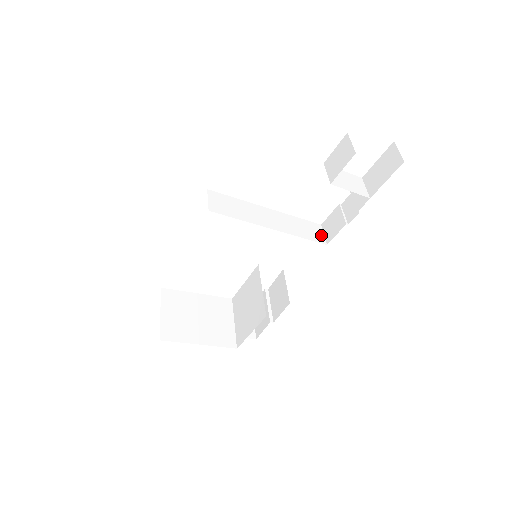
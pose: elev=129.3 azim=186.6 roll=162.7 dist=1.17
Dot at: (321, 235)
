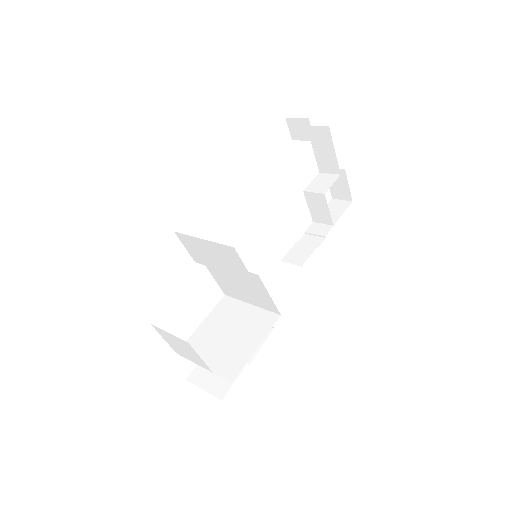
Dot at: (291, 261)
